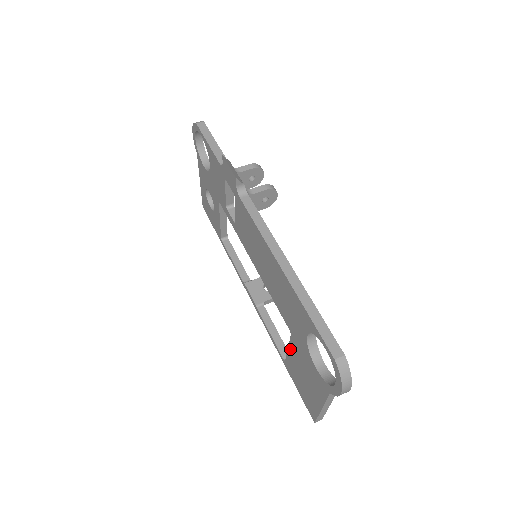
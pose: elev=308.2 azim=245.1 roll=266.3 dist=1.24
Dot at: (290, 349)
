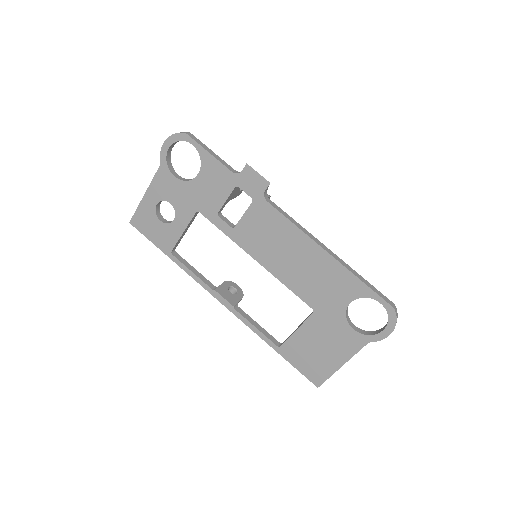
Dot at: (302, 329)
